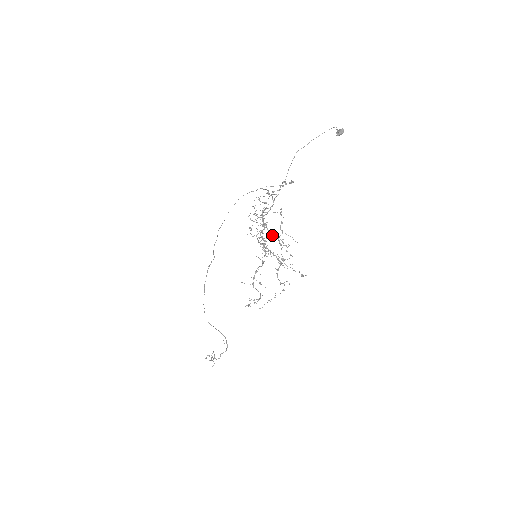
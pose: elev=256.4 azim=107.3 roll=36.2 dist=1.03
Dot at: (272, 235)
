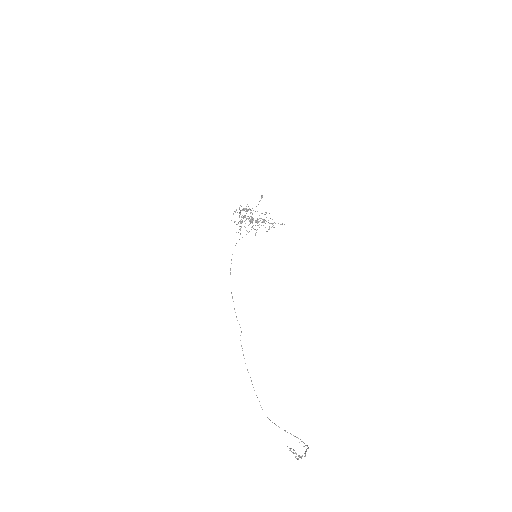
Dot at: occluded
